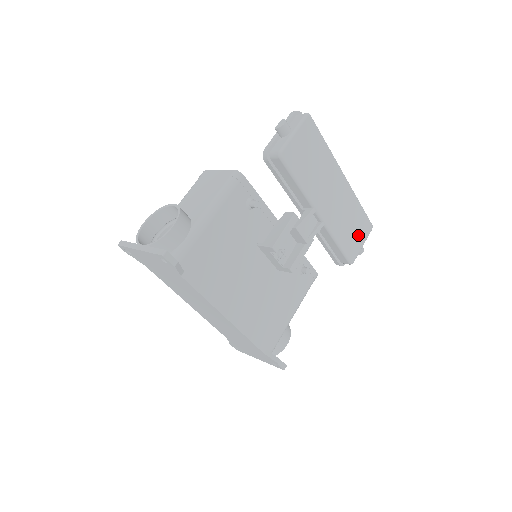
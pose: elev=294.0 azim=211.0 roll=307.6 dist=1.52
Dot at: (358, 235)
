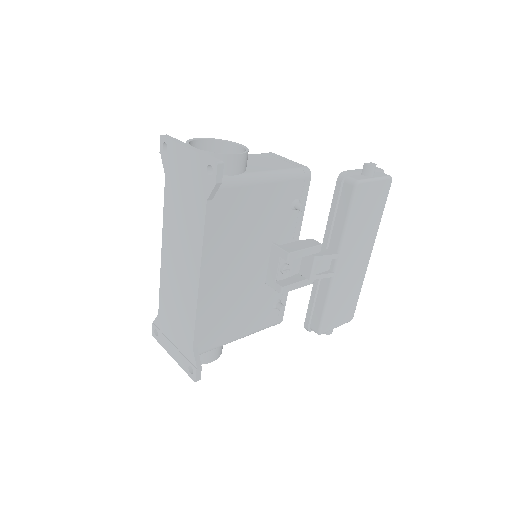
Dot at: (341, 314)
